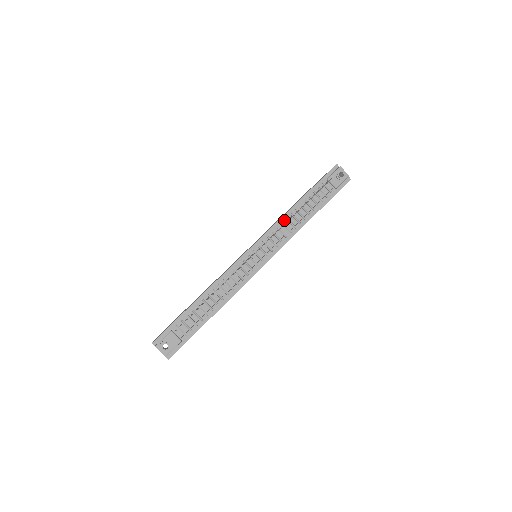
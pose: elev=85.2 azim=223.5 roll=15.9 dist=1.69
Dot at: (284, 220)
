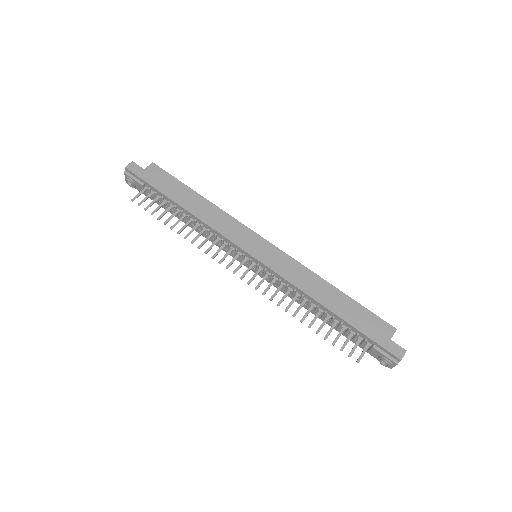
Dot at: (300, 292)
